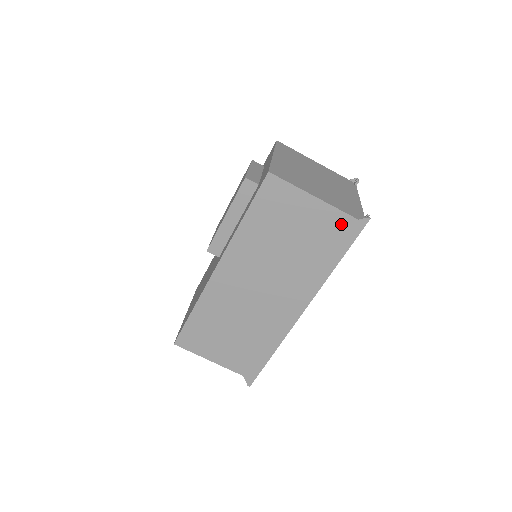
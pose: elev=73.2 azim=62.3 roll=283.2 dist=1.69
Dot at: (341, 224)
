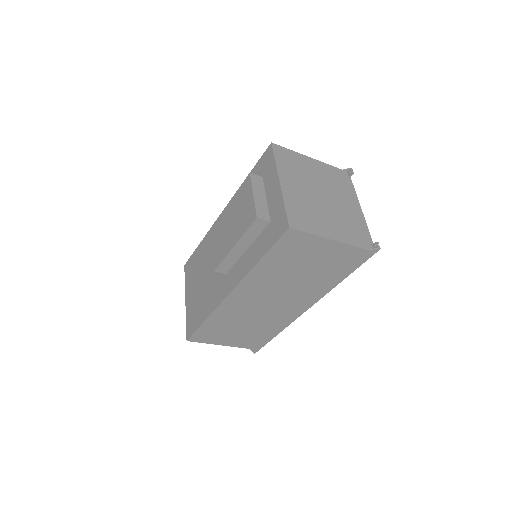
Dot at: (353, 255)
